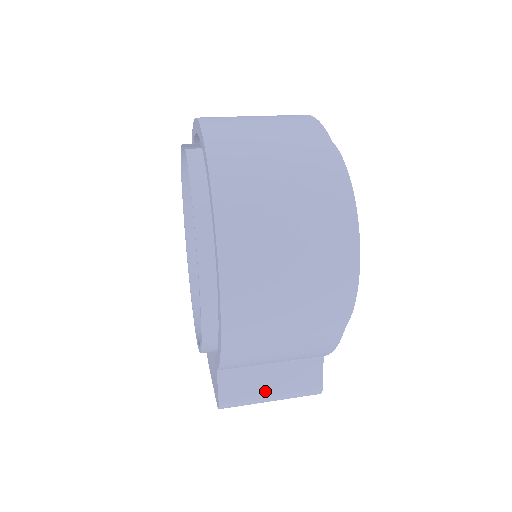
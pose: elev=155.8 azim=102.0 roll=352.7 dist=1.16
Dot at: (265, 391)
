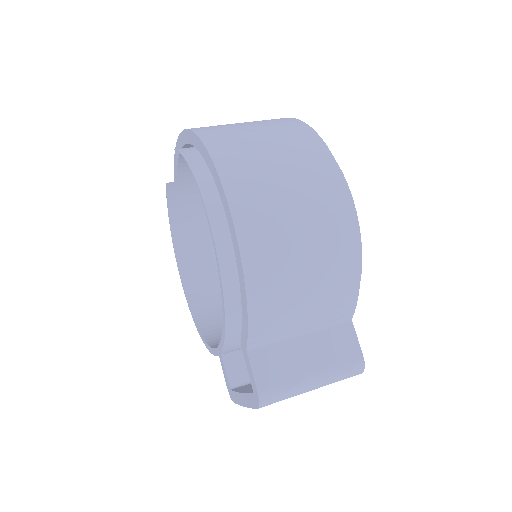
Dot at: (304, 370)
